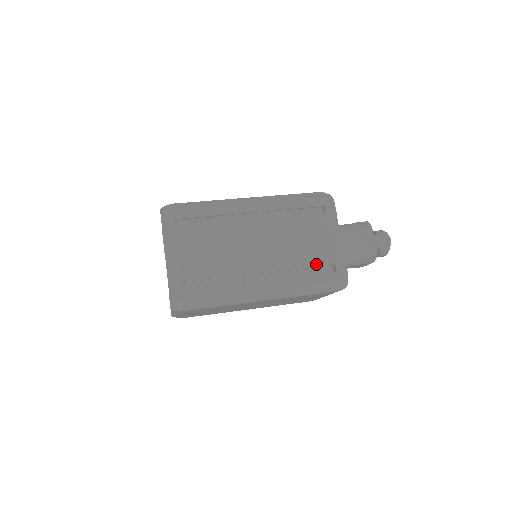
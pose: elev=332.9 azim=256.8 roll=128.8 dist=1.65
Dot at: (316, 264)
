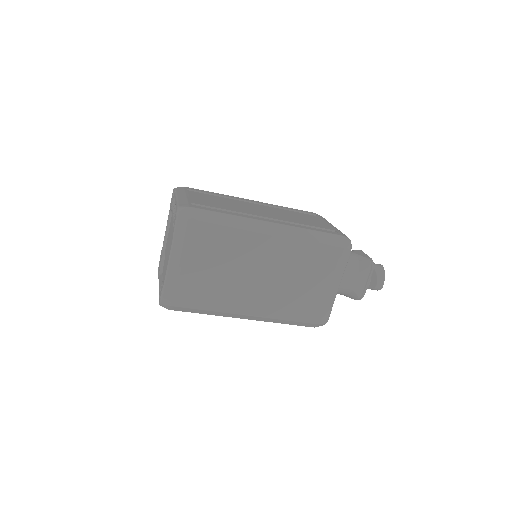
Dot at: (317, 226)
